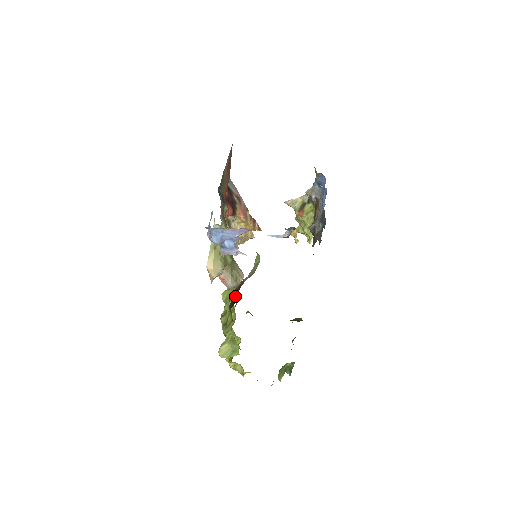
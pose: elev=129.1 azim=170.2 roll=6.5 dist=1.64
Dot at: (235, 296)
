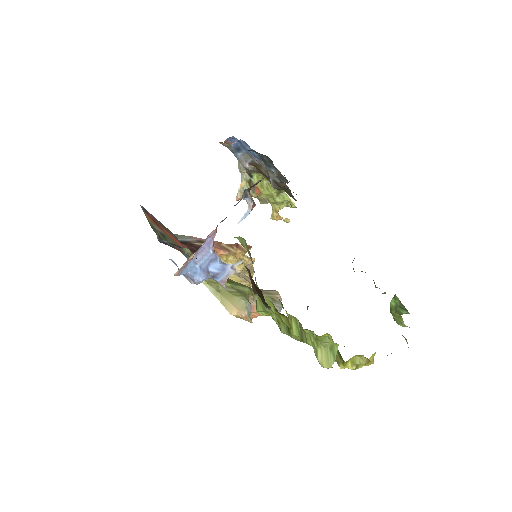
Dot at: (257, 290)
